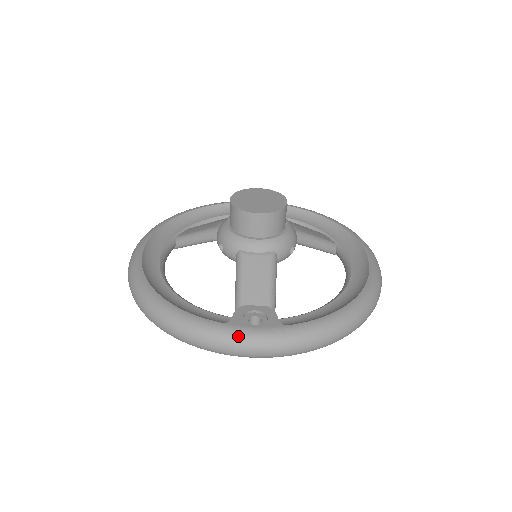
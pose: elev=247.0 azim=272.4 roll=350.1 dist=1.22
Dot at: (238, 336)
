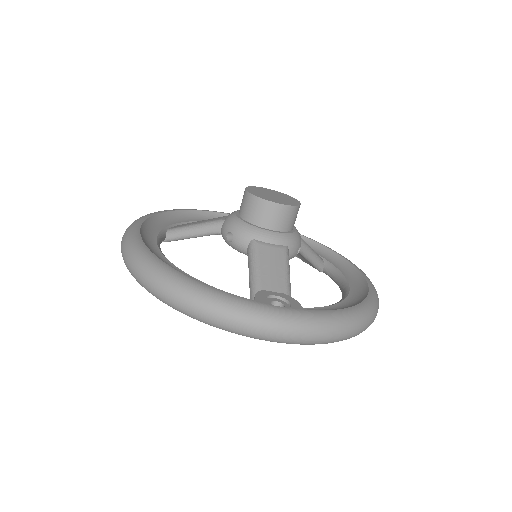
Dot at: (267, 313)
